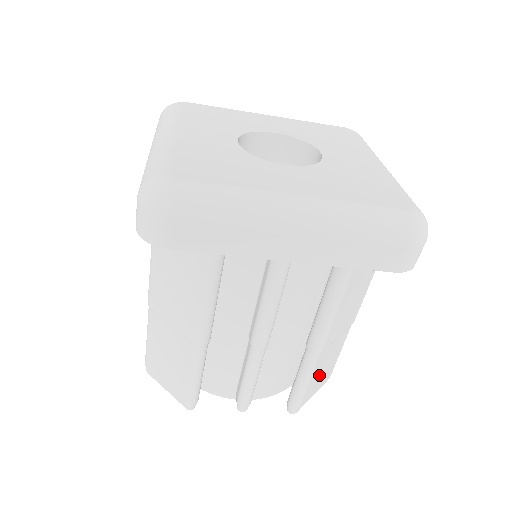
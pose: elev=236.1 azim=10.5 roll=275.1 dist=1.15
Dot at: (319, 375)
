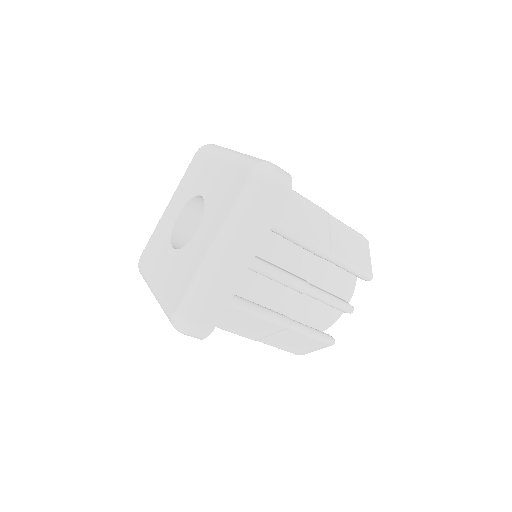
Dot at: (353, 252)
